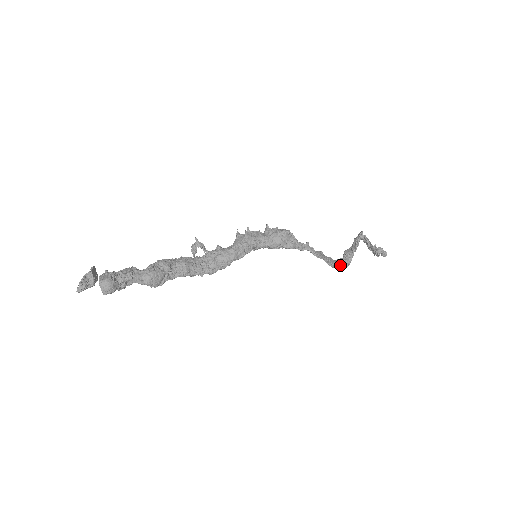
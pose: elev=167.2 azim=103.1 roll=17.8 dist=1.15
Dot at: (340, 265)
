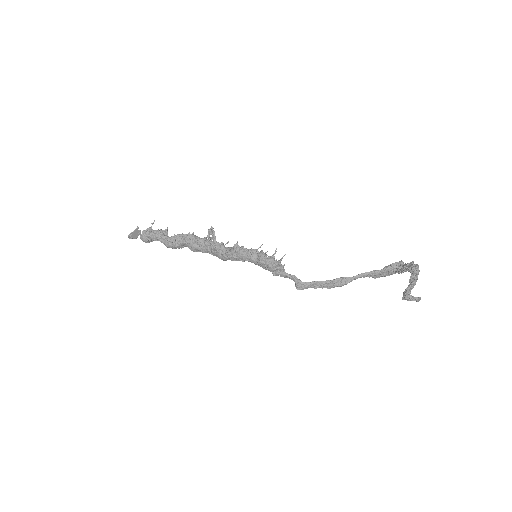
Dot at: occluded
